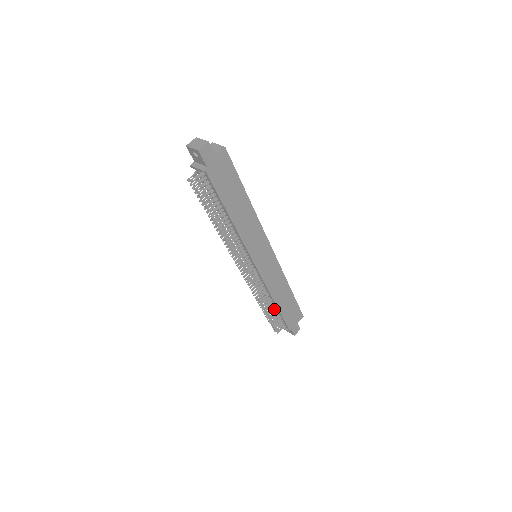
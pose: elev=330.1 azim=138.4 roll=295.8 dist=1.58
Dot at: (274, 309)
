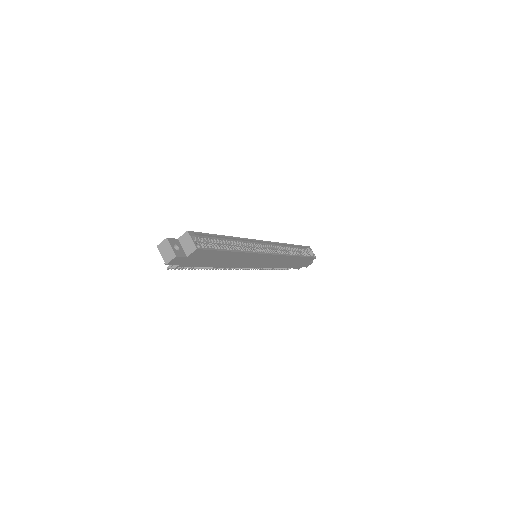
Dot at: occluded
